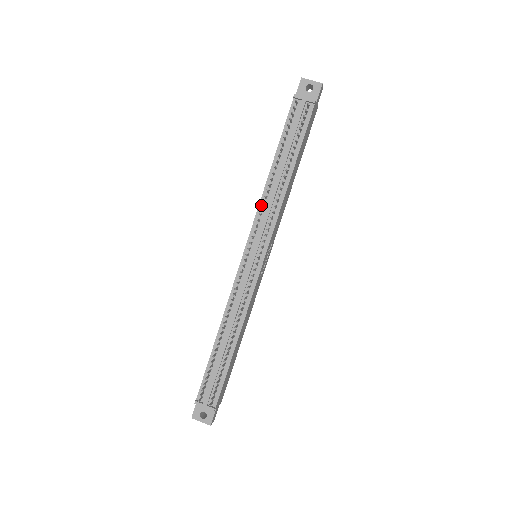
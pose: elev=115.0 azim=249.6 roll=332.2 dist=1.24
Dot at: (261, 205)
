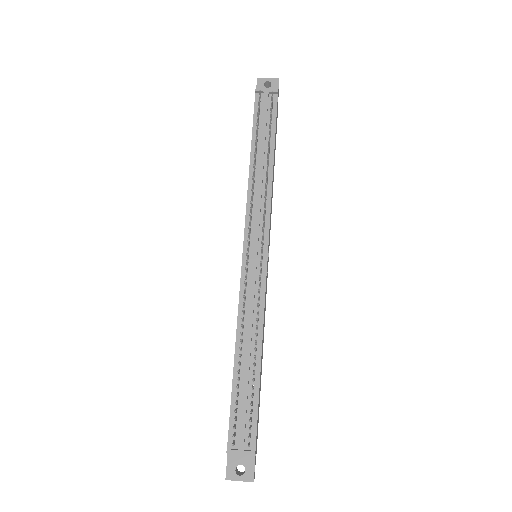
Dot at: (249, 197)
